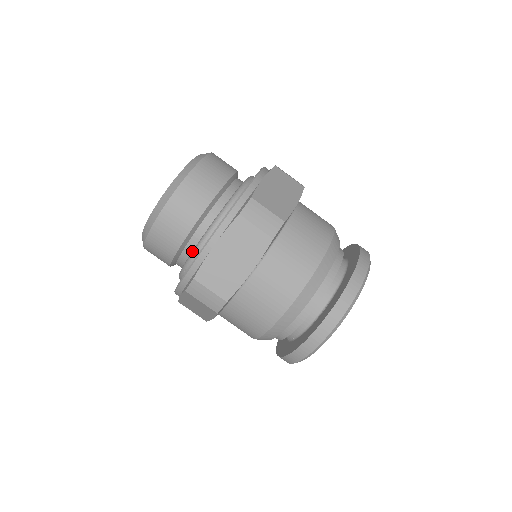
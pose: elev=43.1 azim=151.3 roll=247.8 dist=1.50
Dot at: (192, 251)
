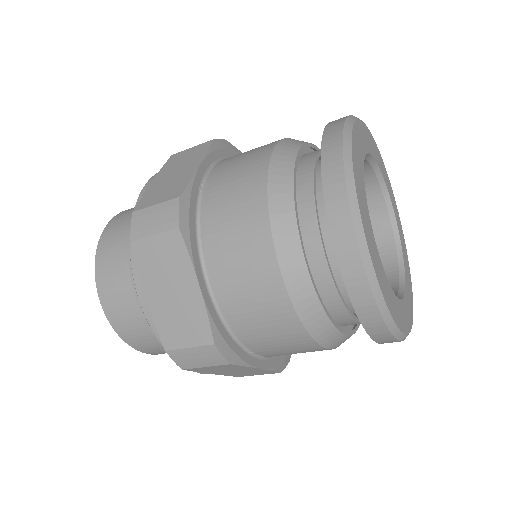
Dot at: occluded
